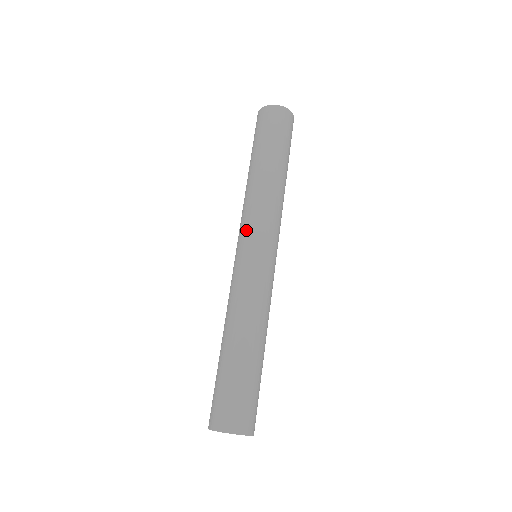
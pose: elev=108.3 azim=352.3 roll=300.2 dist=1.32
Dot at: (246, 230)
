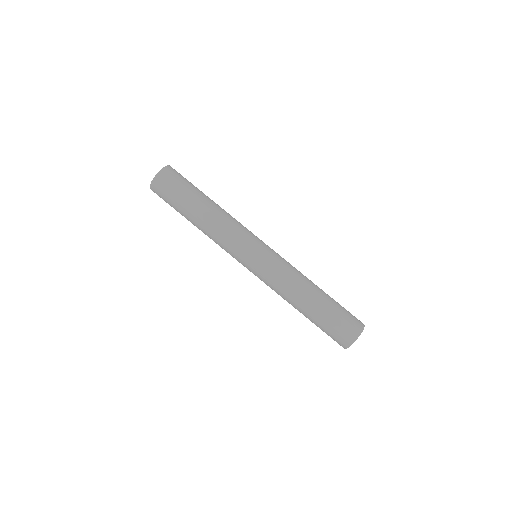
Dot at: (237, 254)
